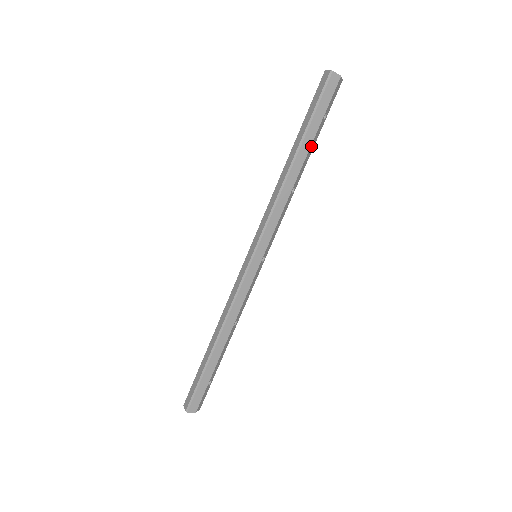
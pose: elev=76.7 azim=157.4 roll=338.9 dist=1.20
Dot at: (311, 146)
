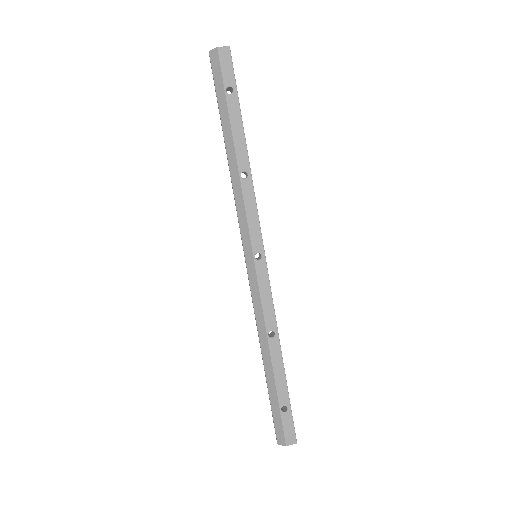
Dot at: (233, 125)
